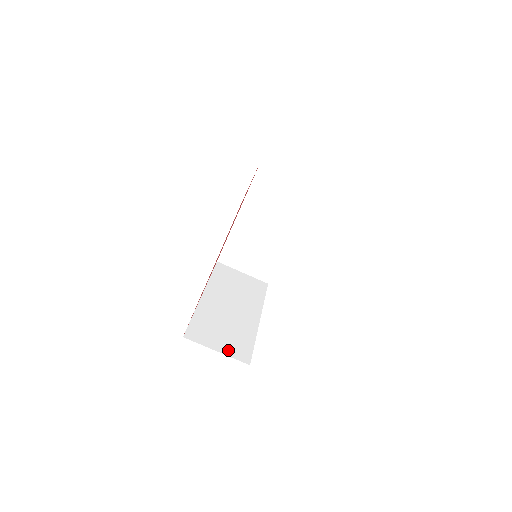
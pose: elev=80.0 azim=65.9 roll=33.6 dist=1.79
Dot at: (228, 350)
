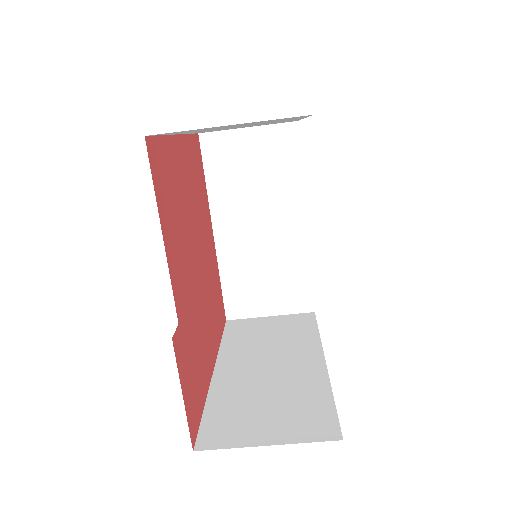
Dot at: (289, 433)
